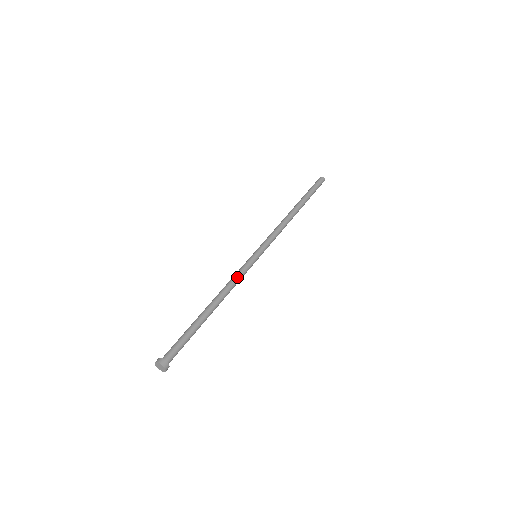
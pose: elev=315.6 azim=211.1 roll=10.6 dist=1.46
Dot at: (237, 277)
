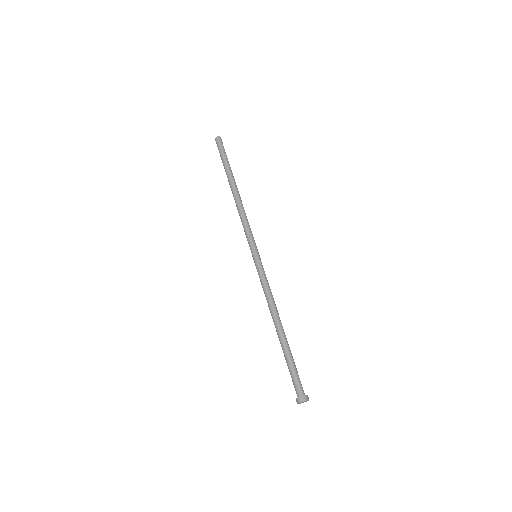
Dot at: (267, 287)
